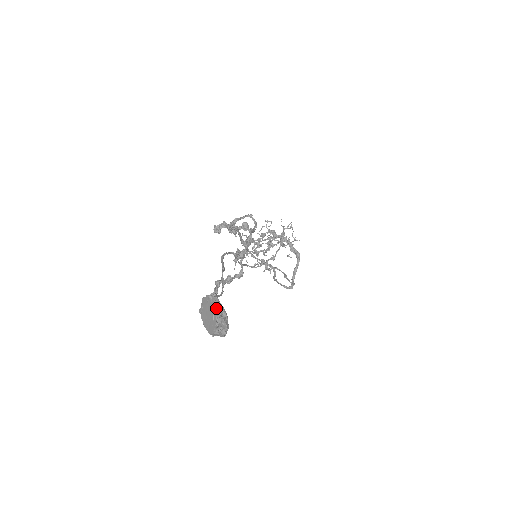
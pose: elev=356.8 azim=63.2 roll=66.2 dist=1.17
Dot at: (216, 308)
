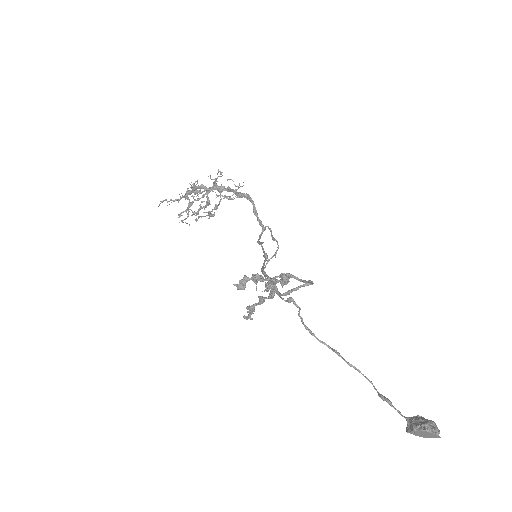
Dot at: (438, 434)
